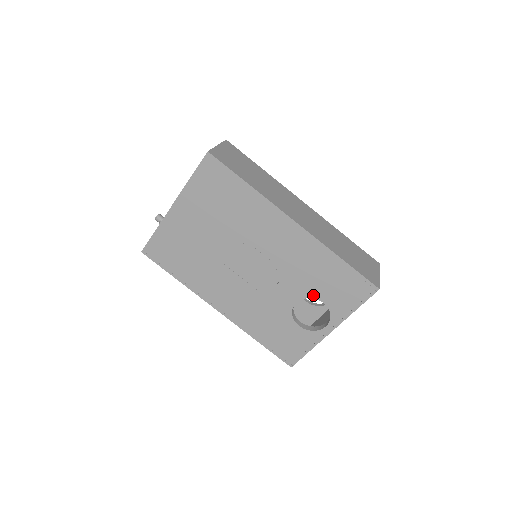
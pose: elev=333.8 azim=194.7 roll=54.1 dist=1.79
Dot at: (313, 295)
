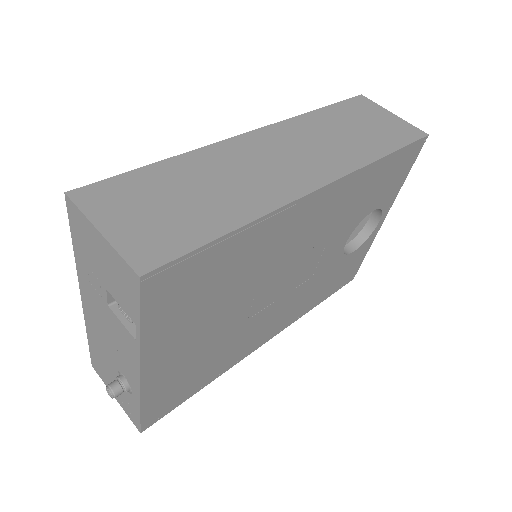
Dot at: (362, 218)
